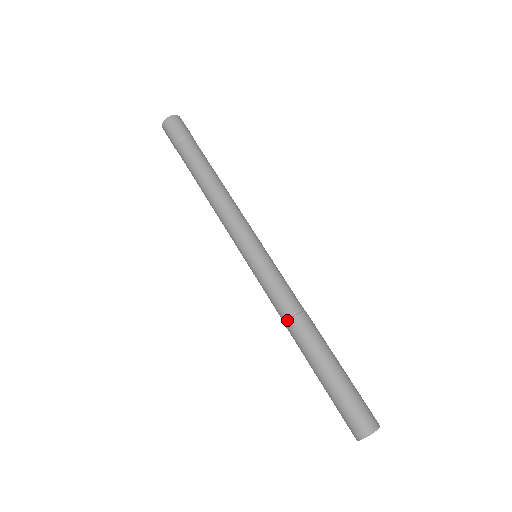
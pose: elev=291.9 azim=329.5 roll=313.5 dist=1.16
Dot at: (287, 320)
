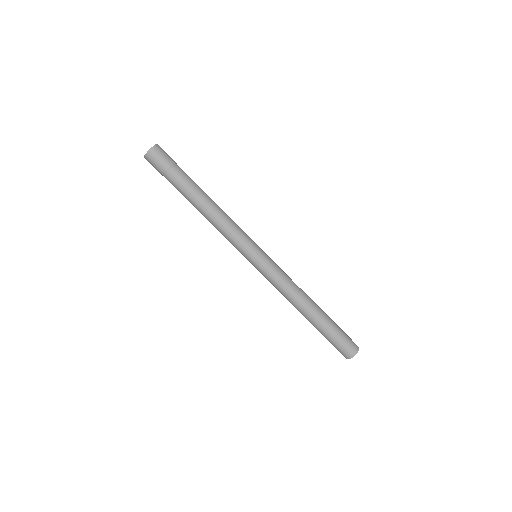
Dot at: (288, 300)
